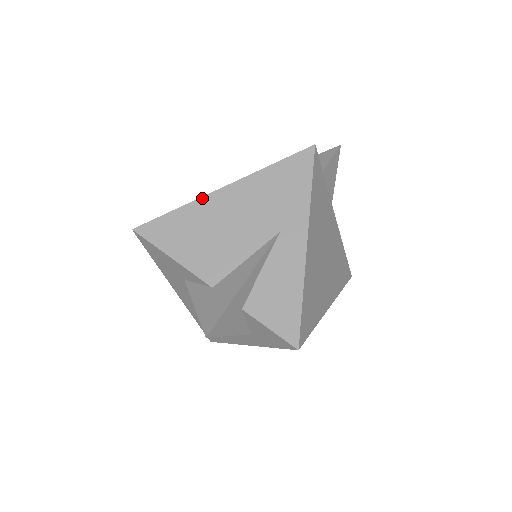
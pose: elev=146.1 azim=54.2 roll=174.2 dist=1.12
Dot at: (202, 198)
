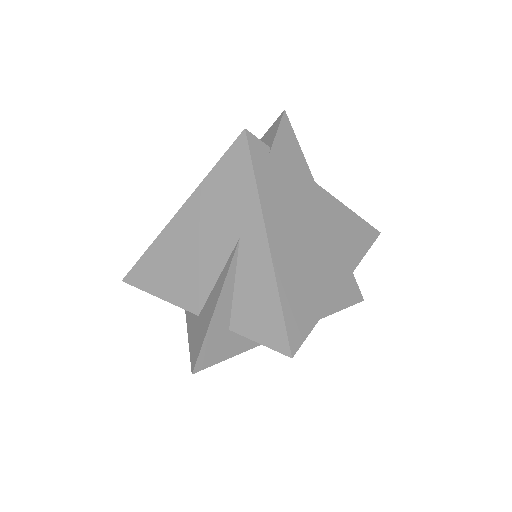
Dot at: (164, 229)
